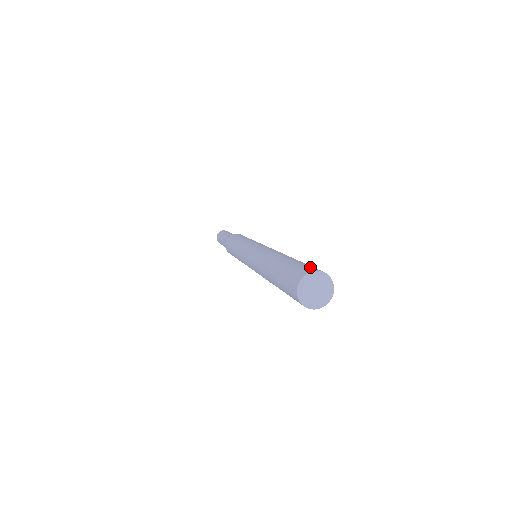
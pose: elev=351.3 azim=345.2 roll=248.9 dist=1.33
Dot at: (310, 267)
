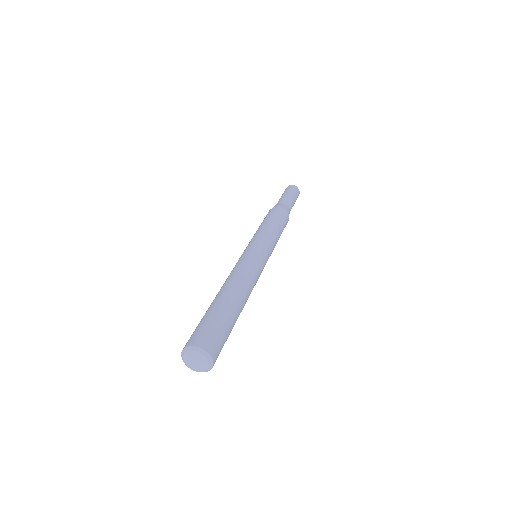
Dot at: (199, 335)
